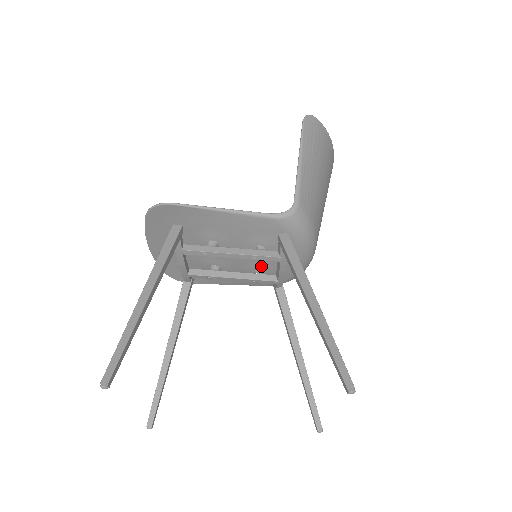
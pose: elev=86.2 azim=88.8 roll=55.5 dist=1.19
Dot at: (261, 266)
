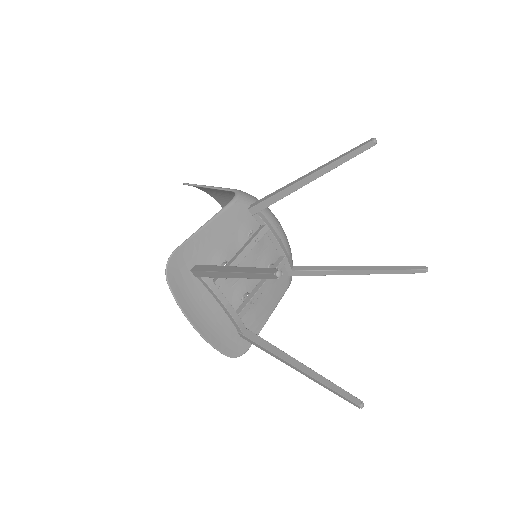
Dot at: (266, 259)
